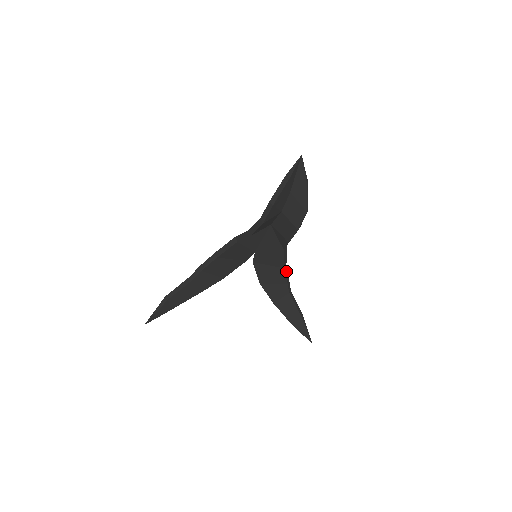
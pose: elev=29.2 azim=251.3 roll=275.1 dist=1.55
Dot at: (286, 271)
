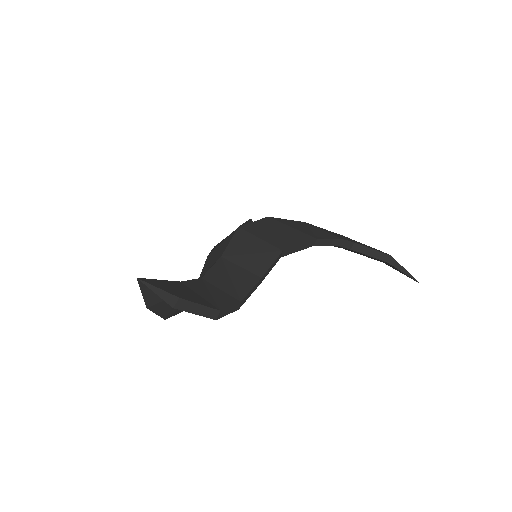
Dot at: (323, 242)
